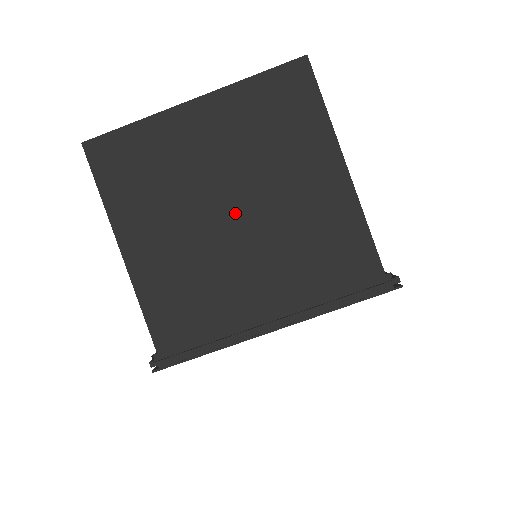
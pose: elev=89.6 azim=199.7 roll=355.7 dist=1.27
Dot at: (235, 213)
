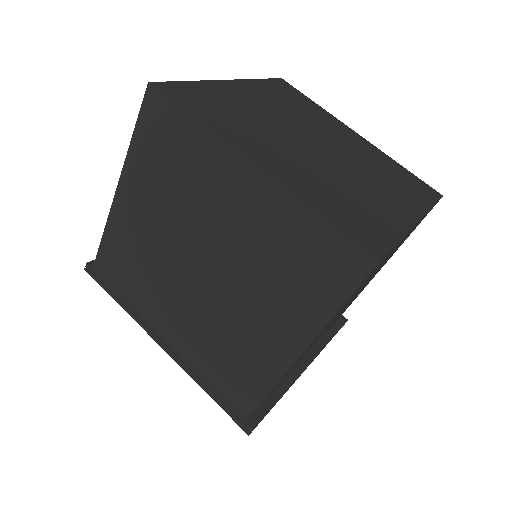
Dot at: (201, 273)
